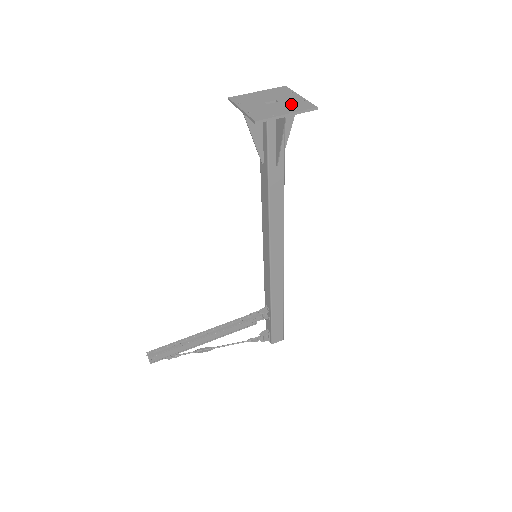
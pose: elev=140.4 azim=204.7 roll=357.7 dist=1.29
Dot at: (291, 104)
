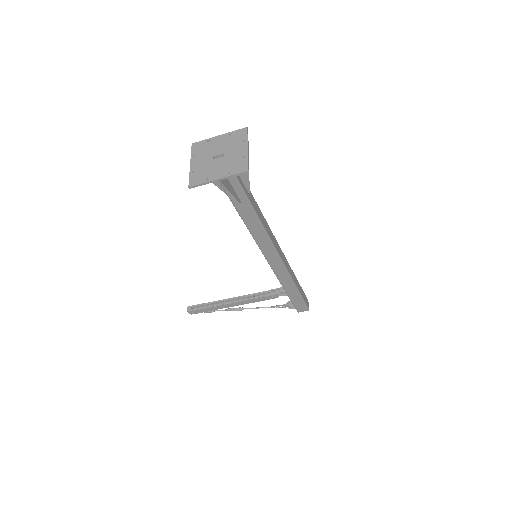
Dot at: (231, 162)
